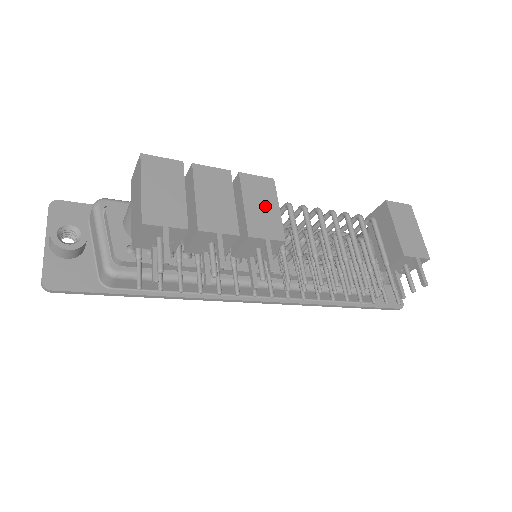
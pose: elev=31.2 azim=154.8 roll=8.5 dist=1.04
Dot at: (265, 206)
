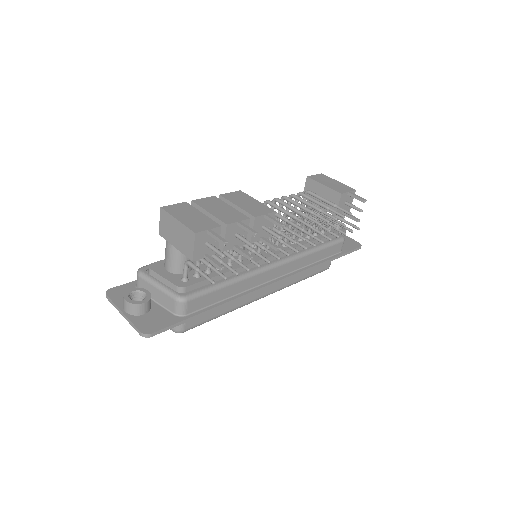
Dot at: (249, 202)
